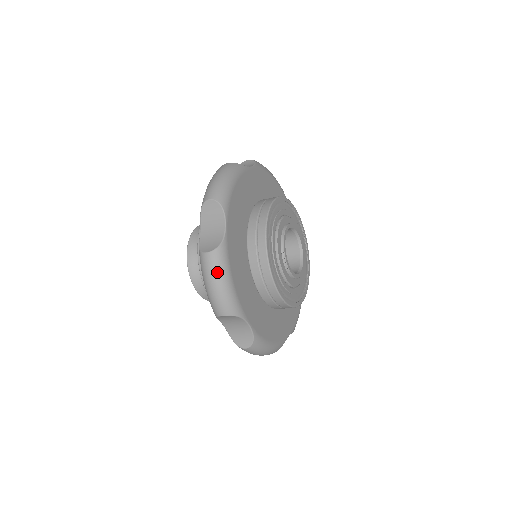
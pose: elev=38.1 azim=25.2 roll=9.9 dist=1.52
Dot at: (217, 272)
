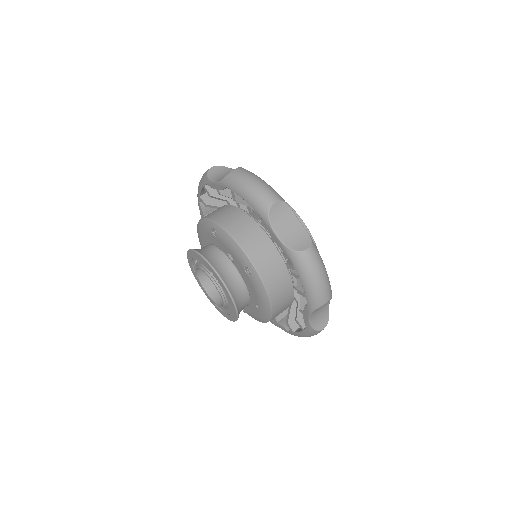
Dot at: (321, 262)
